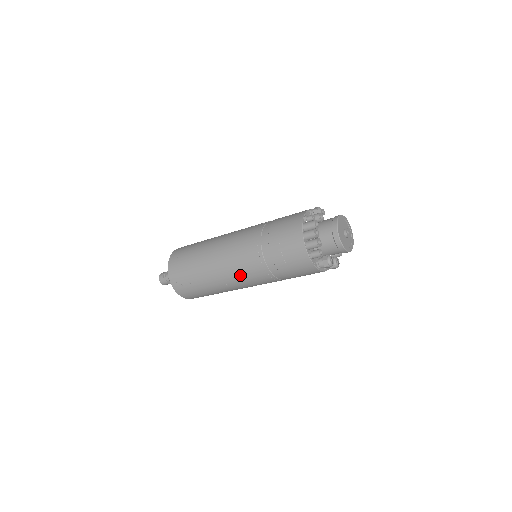
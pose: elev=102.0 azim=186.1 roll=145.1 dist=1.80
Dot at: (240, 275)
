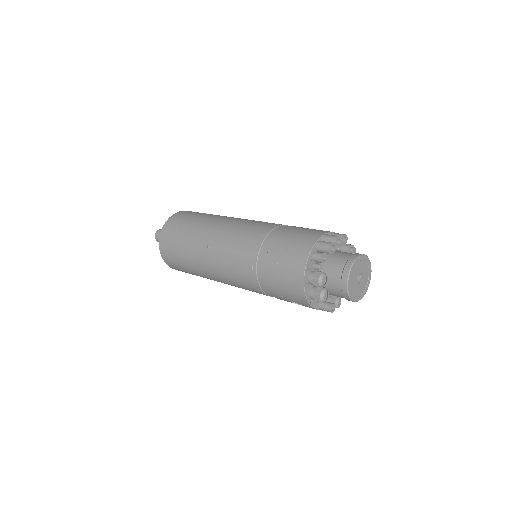
Dot at: (230, 240)
